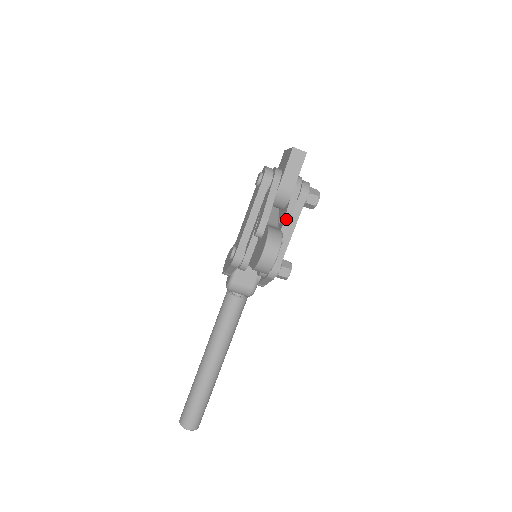
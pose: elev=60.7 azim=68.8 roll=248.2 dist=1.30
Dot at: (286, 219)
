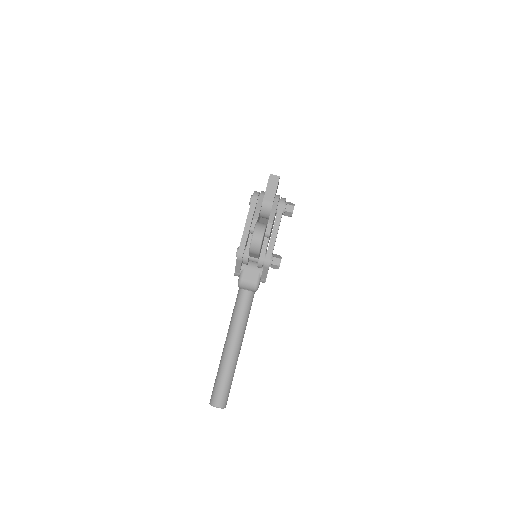
Dot at: (270, 219)
